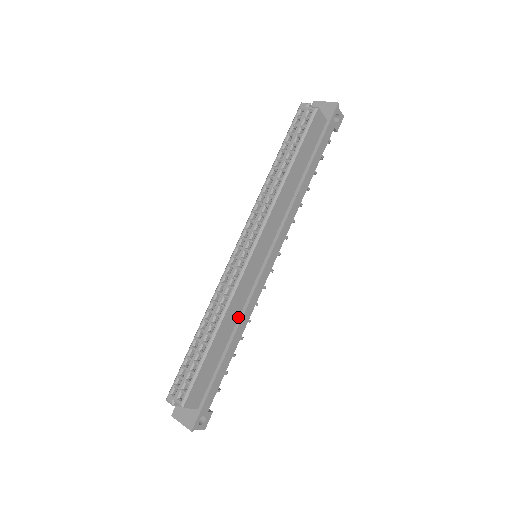
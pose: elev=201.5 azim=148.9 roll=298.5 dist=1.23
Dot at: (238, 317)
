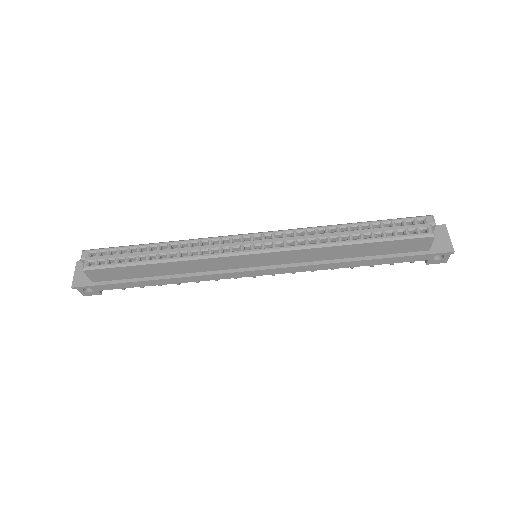
Dot at: (190, 272)
